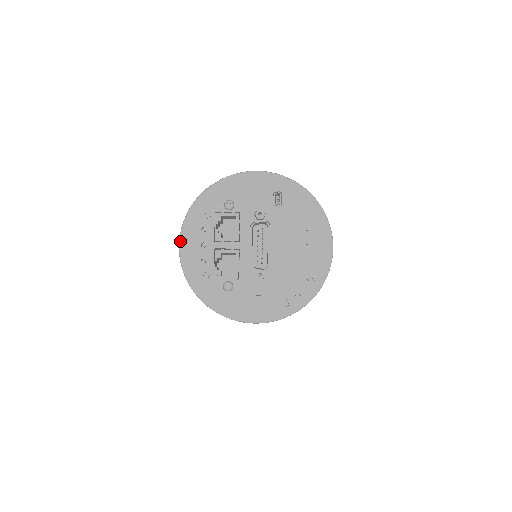
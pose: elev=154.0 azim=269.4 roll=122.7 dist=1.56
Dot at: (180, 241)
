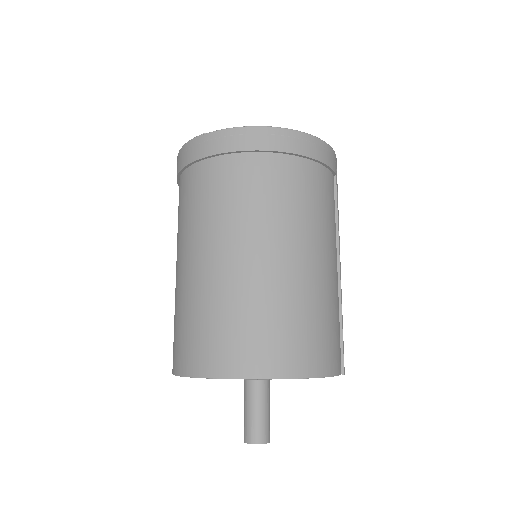
Dot at: occluded
